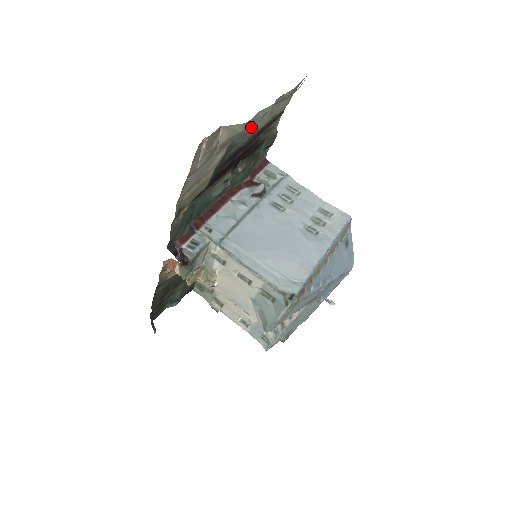
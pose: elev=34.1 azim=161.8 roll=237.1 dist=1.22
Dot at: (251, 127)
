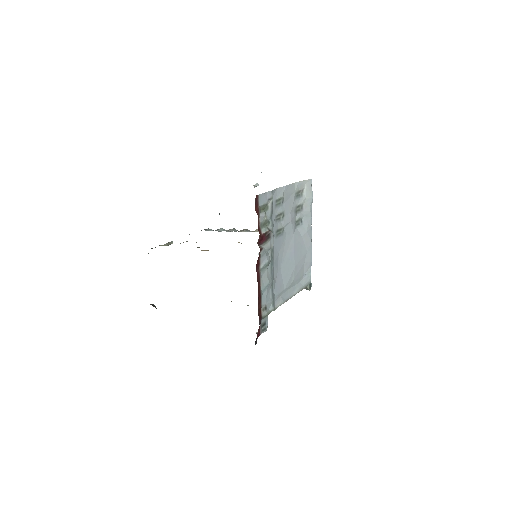
Dot at: occluded
